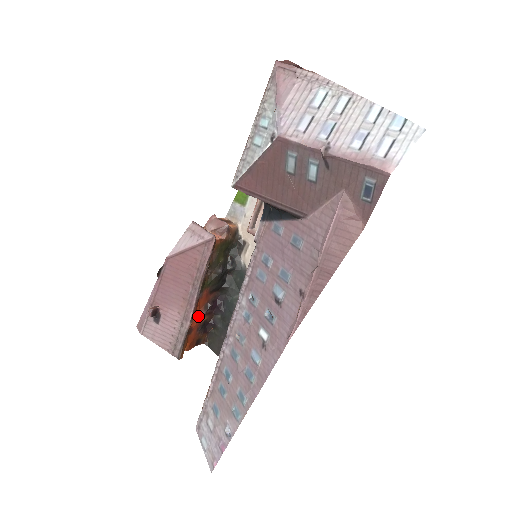
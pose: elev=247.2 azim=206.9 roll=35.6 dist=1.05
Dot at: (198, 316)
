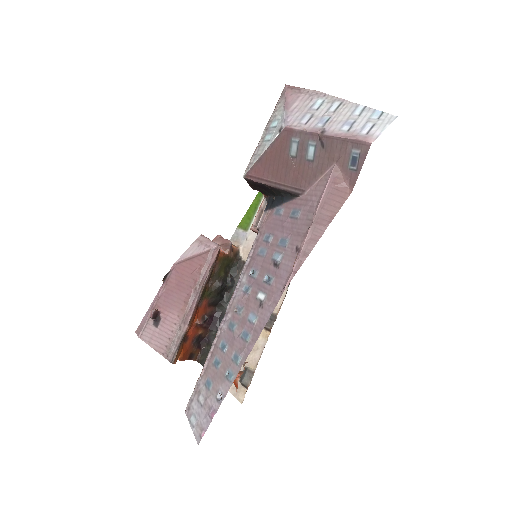
Dot at: (195, 325)
